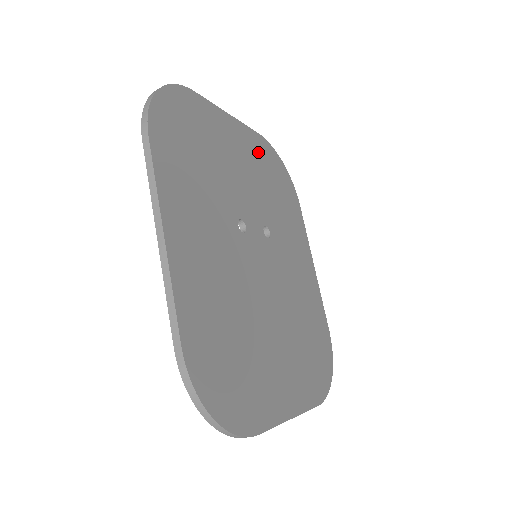
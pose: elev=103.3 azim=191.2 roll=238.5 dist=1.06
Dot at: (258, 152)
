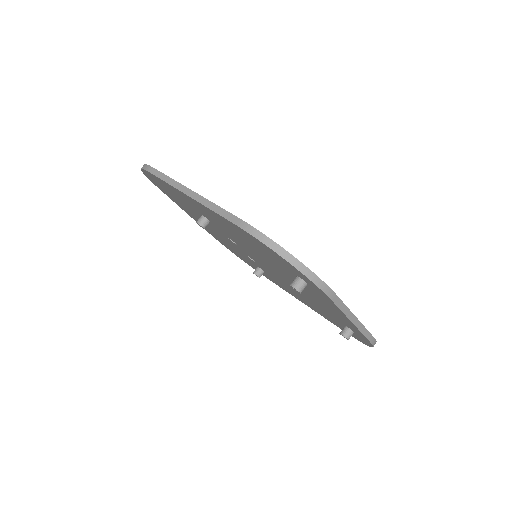
Dot at: occluded
